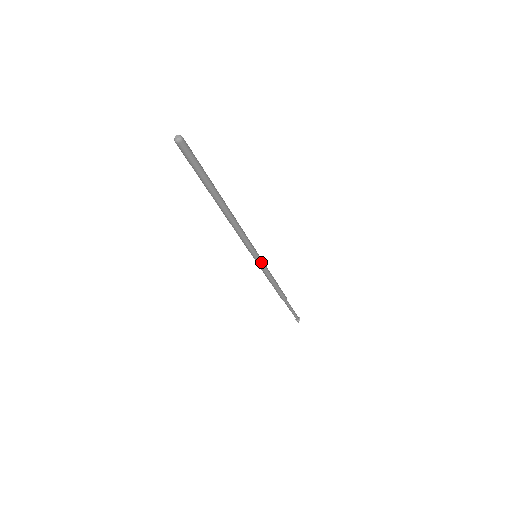
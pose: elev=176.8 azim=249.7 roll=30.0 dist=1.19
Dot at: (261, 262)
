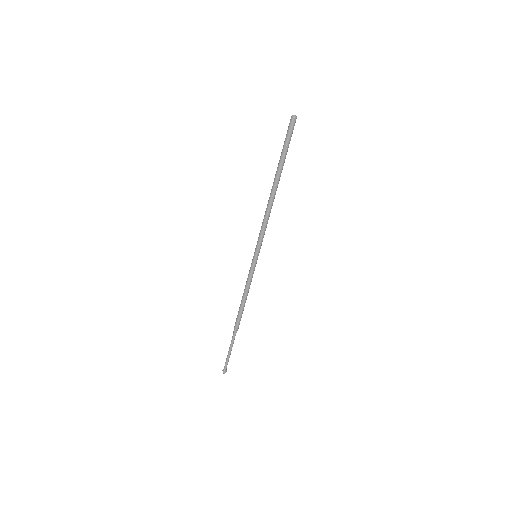
Dot at: occluded
